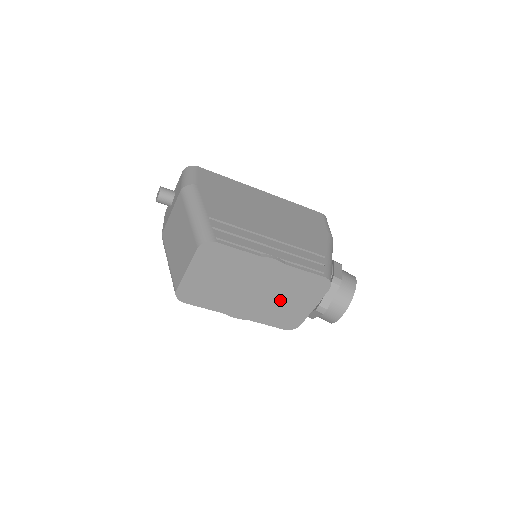
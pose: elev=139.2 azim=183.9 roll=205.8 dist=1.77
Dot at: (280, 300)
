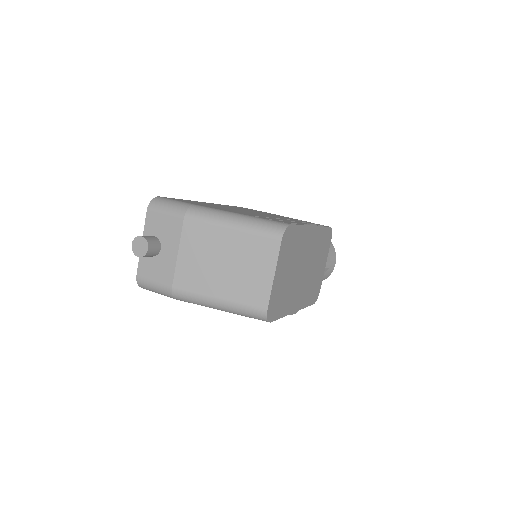
Dot at: (313, 270)
